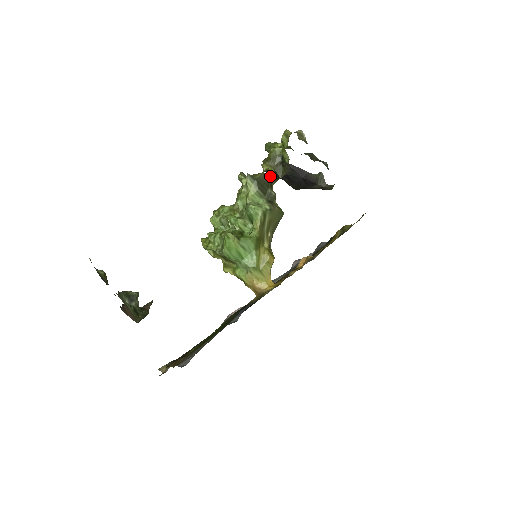
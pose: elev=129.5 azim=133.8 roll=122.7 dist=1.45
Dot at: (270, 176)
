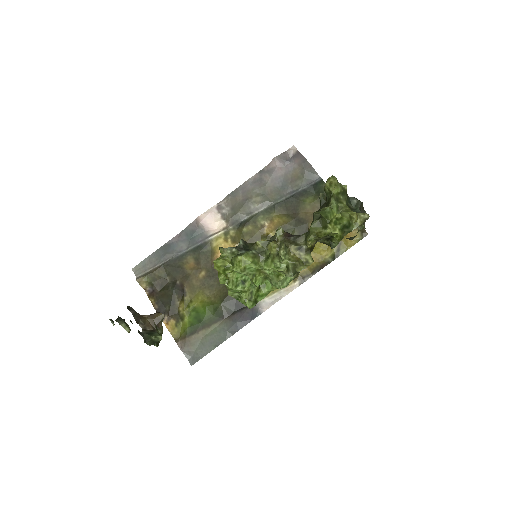
Dot at: occluded
